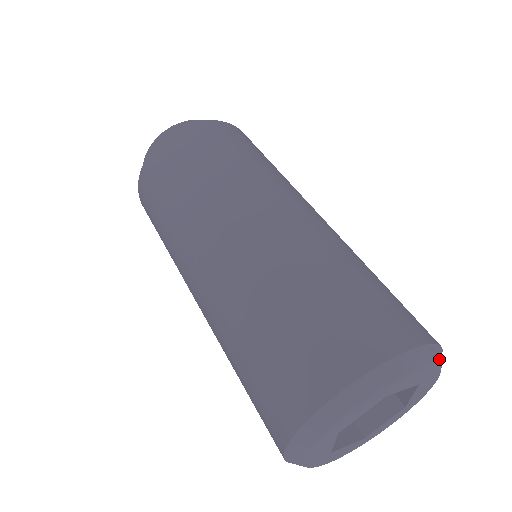
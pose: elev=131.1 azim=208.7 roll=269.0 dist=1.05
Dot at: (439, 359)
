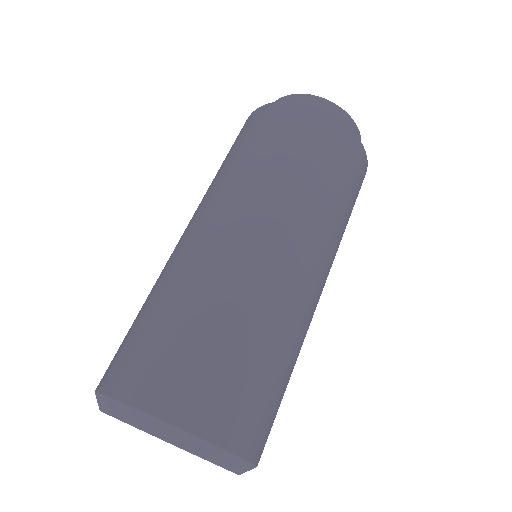
Dot at: occluded
